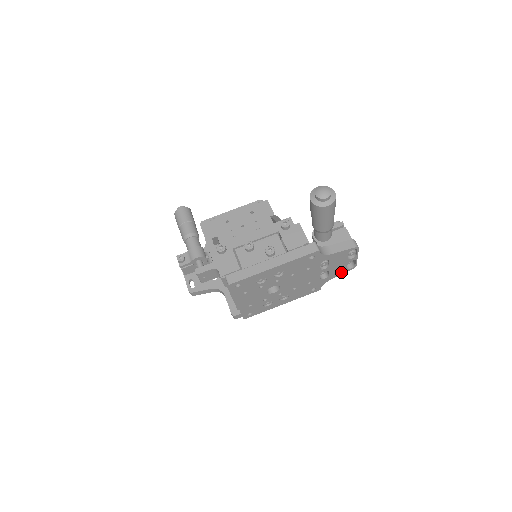
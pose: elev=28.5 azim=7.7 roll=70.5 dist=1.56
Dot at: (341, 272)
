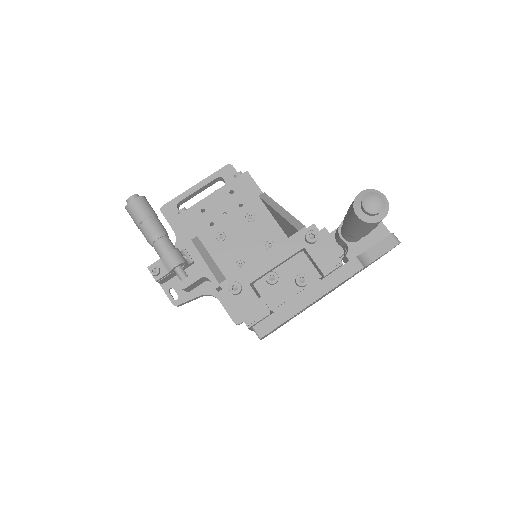
Dot at: occluded
